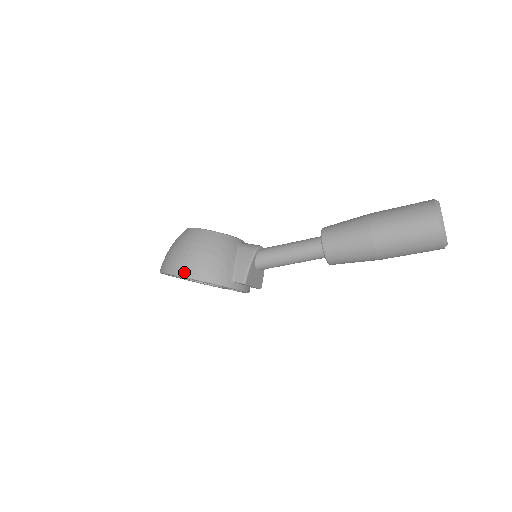
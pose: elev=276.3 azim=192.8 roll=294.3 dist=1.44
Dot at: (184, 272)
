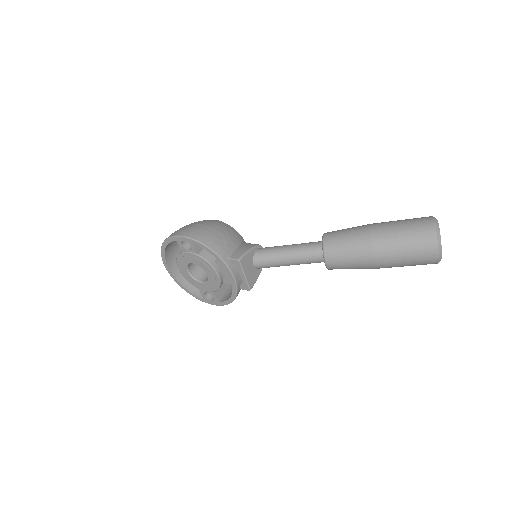
Dot at: (187, 234)
